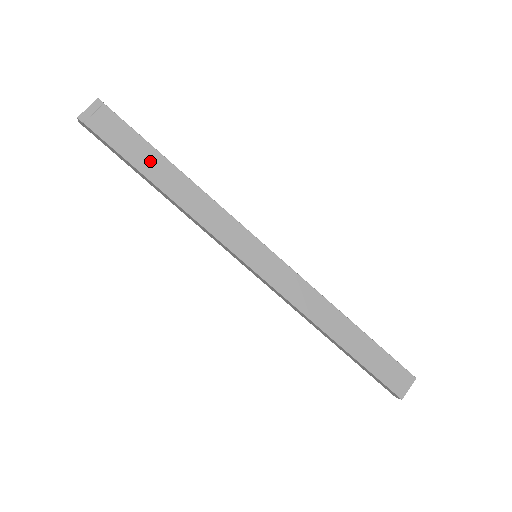
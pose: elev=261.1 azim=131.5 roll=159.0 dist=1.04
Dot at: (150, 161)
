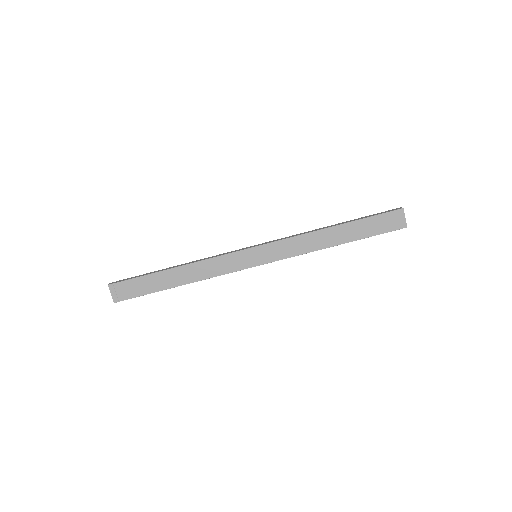
Dot at: (161, 280)
